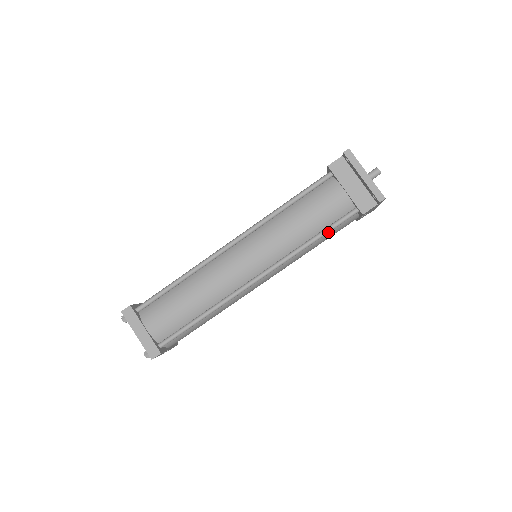
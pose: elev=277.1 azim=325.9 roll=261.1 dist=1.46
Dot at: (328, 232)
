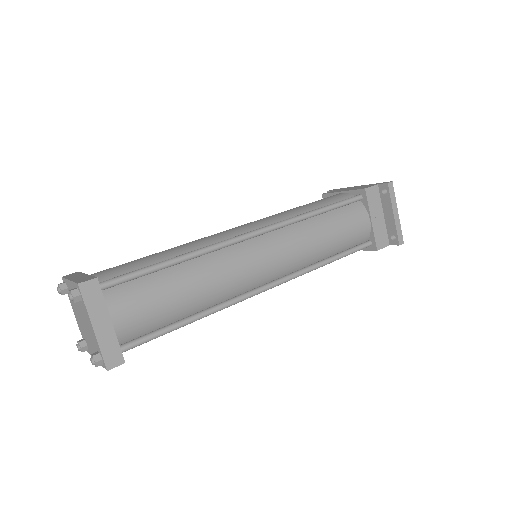
Dot at: occluded
